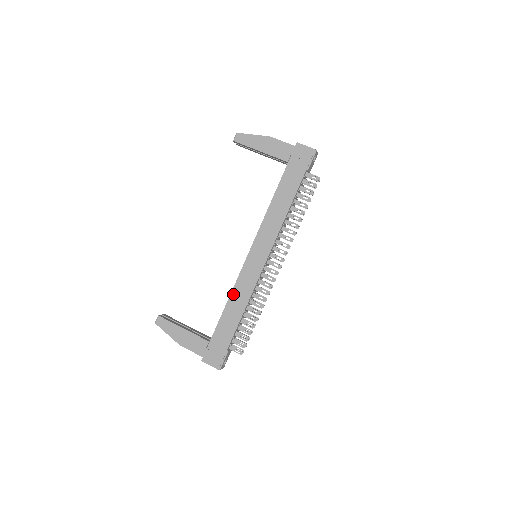
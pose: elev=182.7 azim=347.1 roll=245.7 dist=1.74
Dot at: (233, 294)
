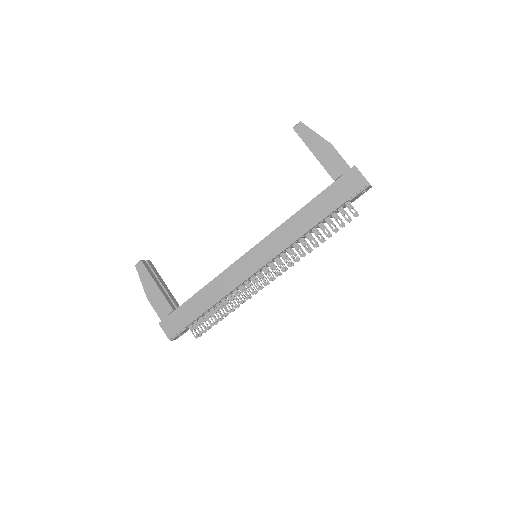
Dot at: (216, 280)
